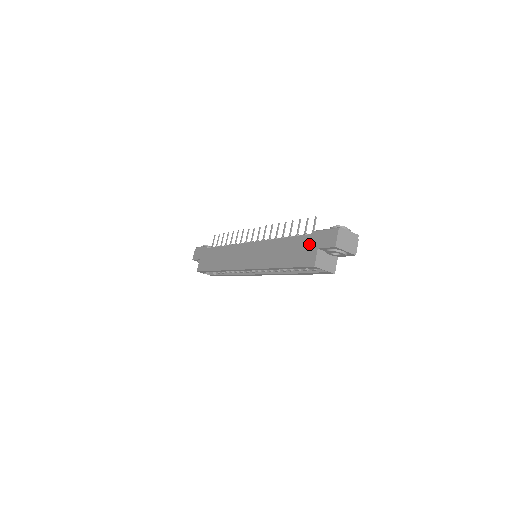
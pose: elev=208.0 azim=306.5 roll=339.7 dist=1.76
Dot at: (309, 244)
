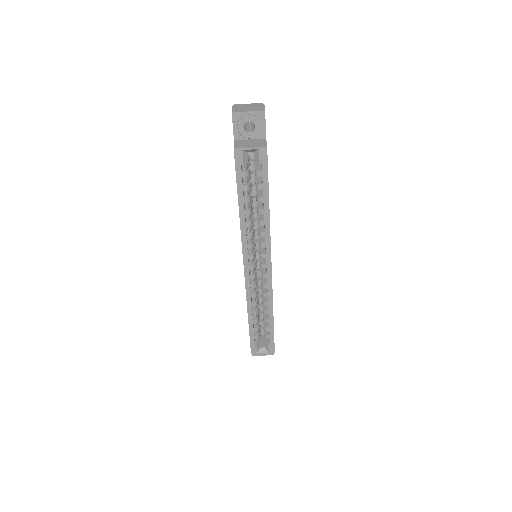
Dot at: occluded
